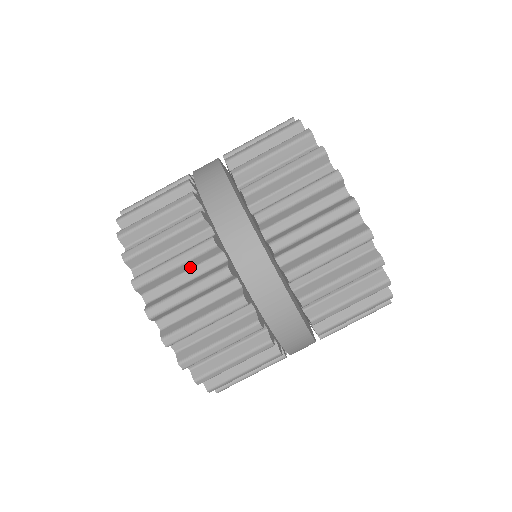
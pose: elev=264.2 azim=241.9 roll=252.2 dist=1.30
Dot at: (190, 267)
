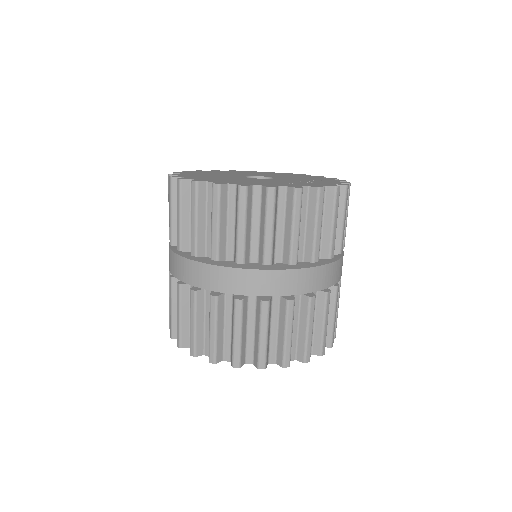
Dot at: occluded
